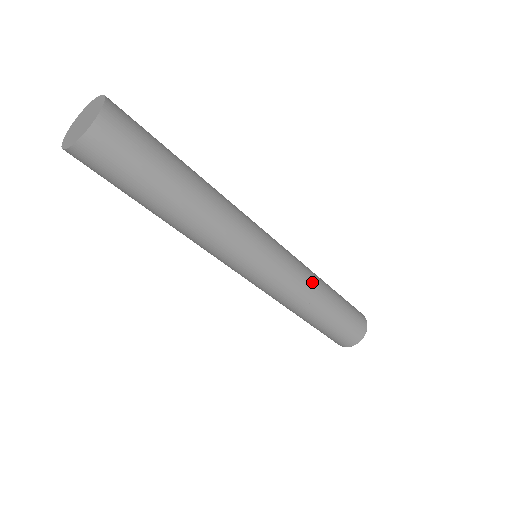
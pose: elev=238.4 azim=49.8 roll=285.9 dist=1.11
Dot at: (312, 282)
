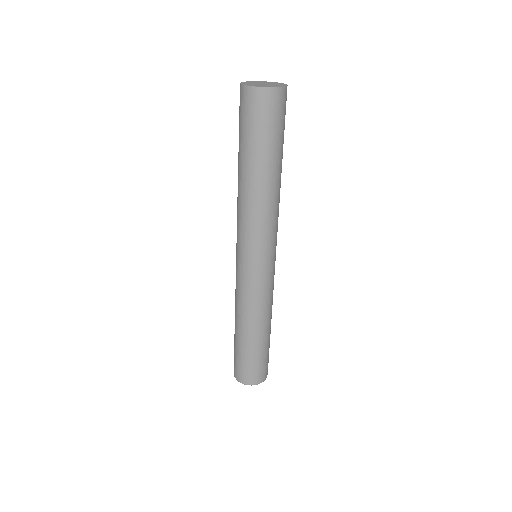
Dot at: (271, 305)
